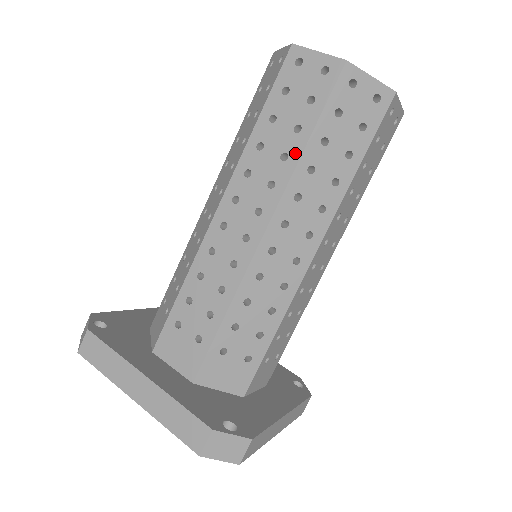
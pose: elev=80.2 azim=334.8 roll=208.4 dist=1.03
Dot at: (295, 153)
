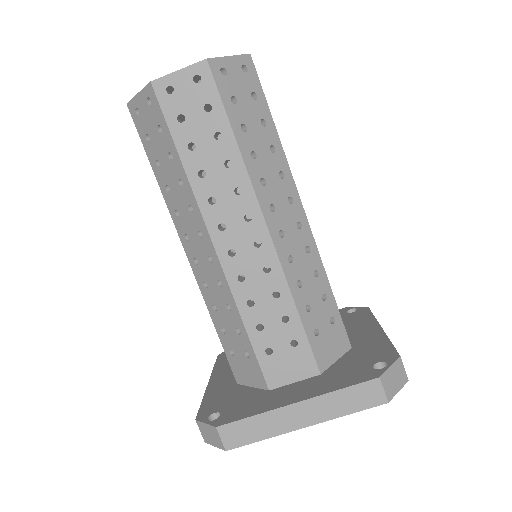
Dot at: (234, 154)
